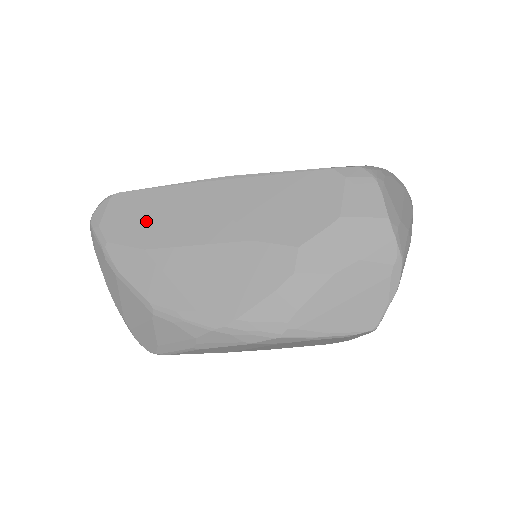
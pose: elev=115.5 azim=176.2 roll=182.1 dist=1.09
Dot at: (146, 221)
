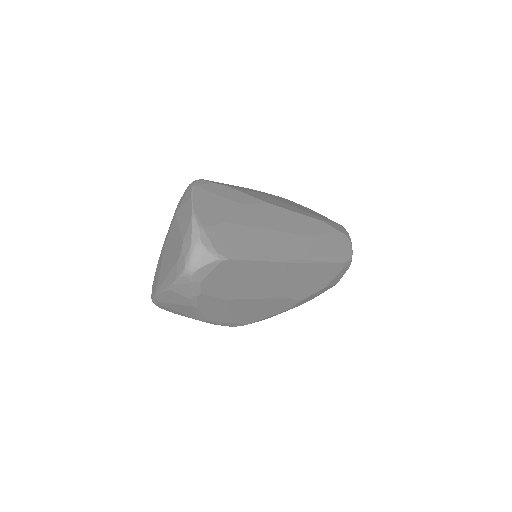
Dot at: (238, 283)
